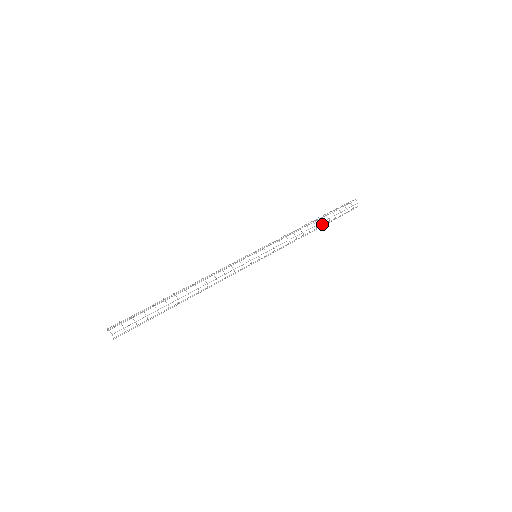
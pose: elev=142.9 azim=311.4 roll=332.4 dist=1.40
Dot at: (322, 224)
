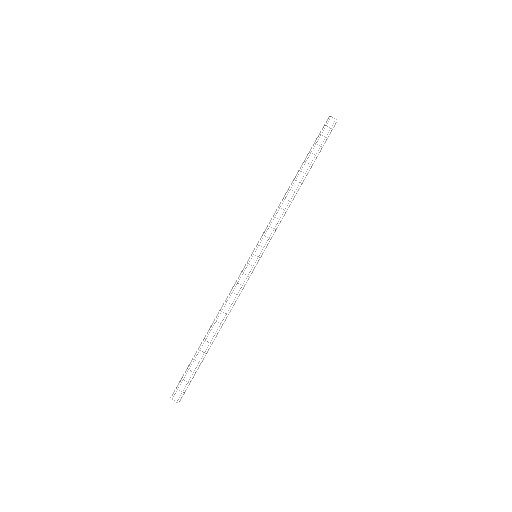
Dot at: (306, 175)
